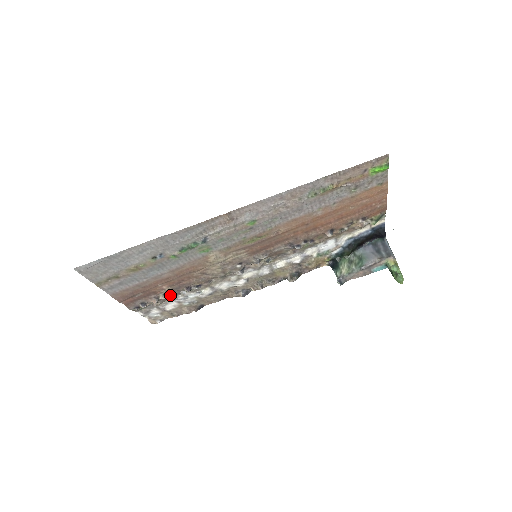
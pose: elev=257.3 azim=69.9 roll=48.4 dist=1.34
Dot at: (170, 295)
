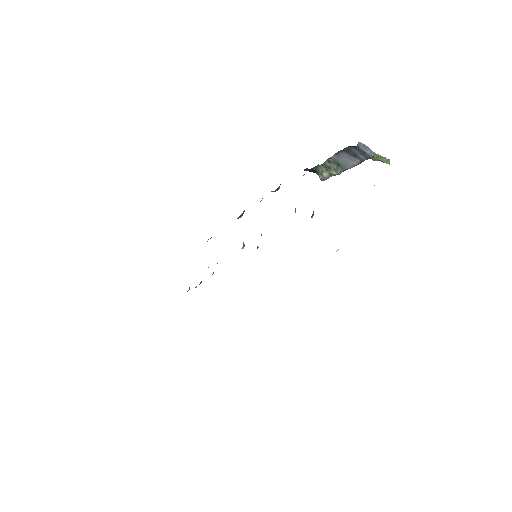
Dot at: occluded
